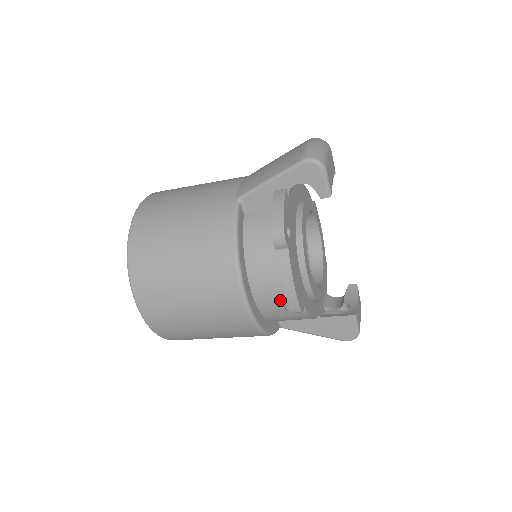
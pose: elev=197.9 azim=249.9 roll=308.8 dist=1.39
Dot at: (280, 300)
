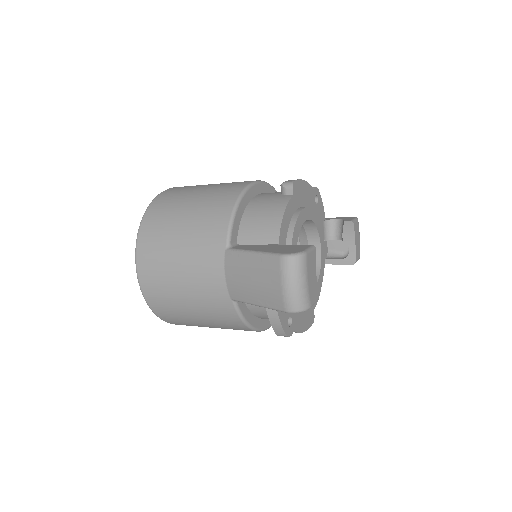
Dot at: occluded
